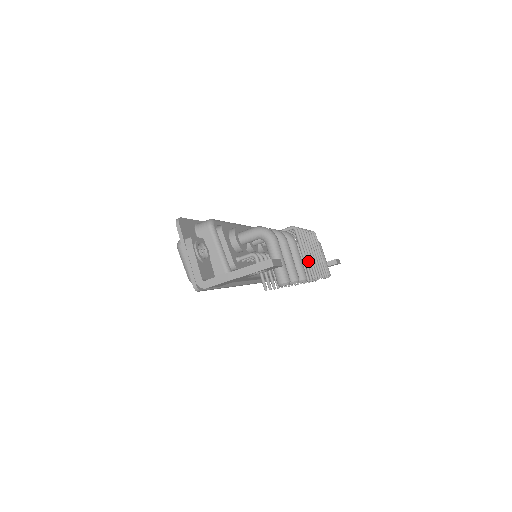
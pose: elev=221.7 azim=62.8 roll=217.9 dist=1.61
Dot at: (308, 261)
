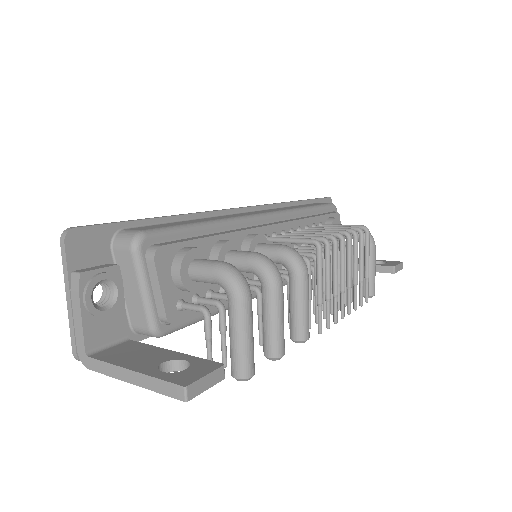
Dot at: (327, 299)
